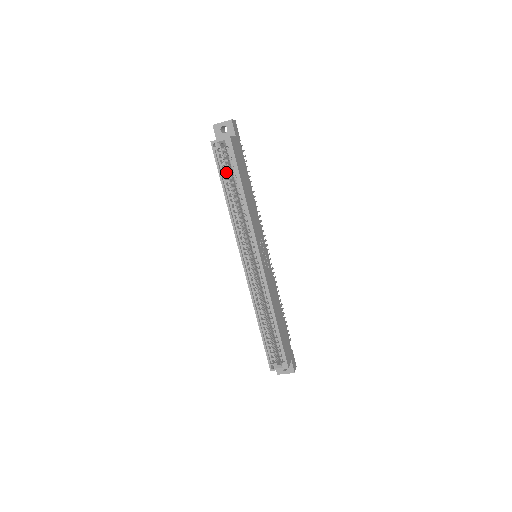
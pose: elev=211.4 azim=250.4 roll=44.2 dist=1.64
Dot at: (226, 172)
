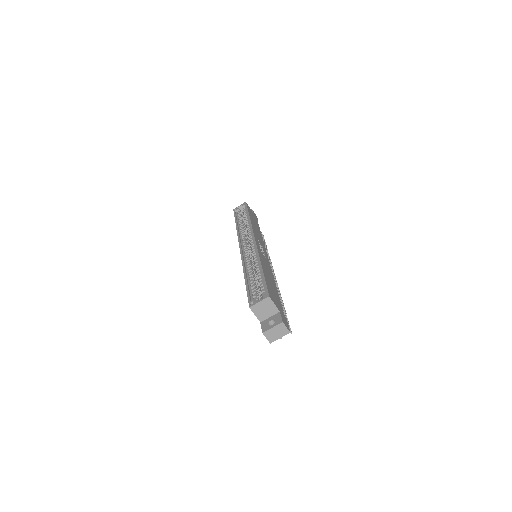
Dot at: occluded
